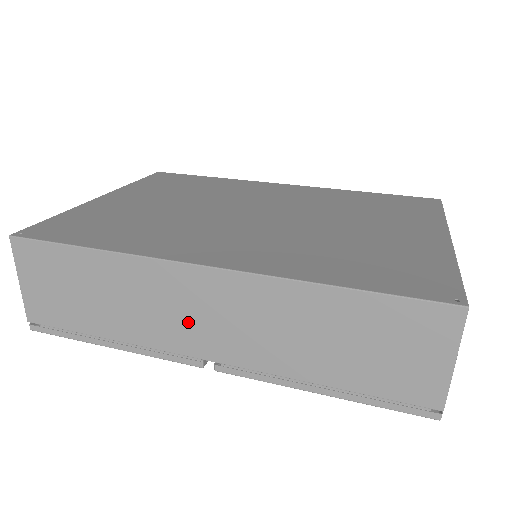
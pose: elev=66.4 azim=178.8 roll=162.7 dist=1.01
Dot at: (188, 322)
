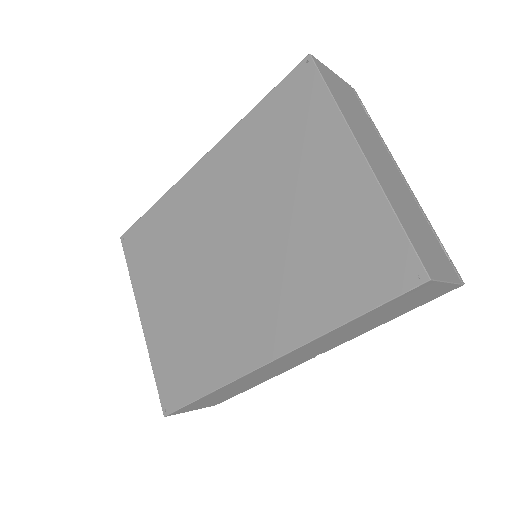
Dot at: (287, 365)
